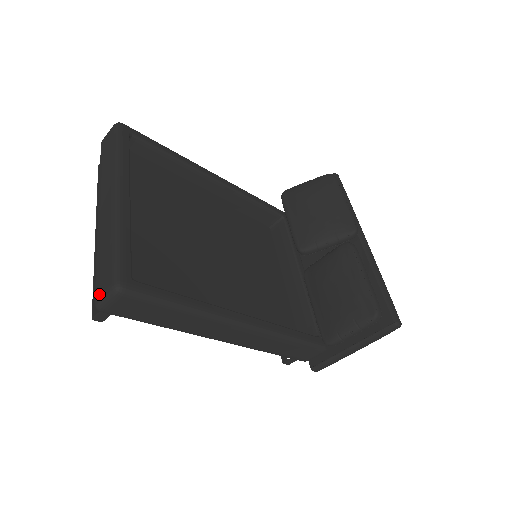
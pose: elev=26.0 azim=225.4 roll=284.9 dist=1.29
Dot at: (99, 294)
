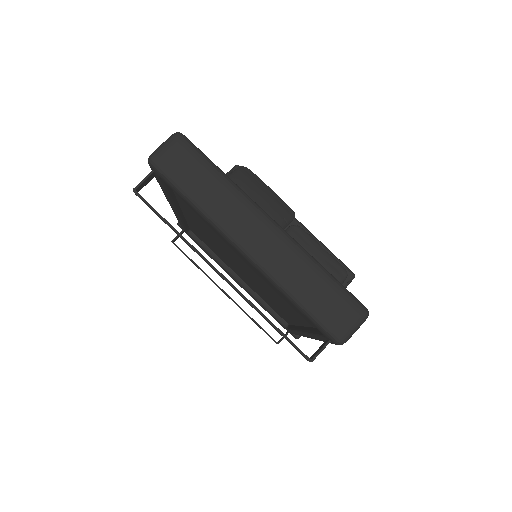
Dot at: (344, 328)
